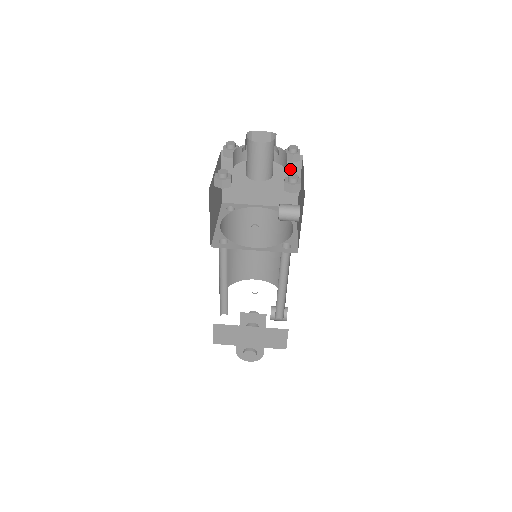
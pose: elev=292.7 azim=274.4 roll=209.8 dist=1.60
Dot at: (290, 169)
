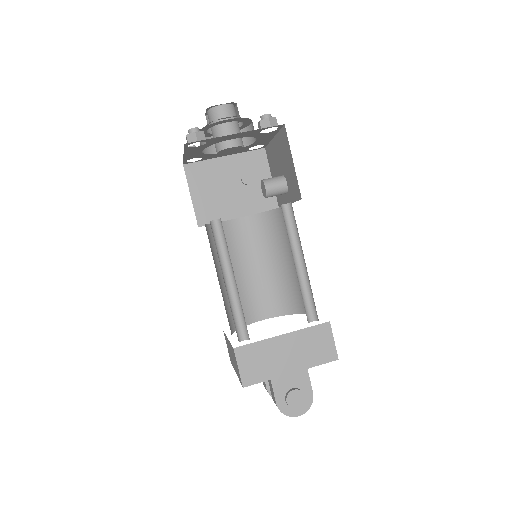
Dot at: (257, 167)
